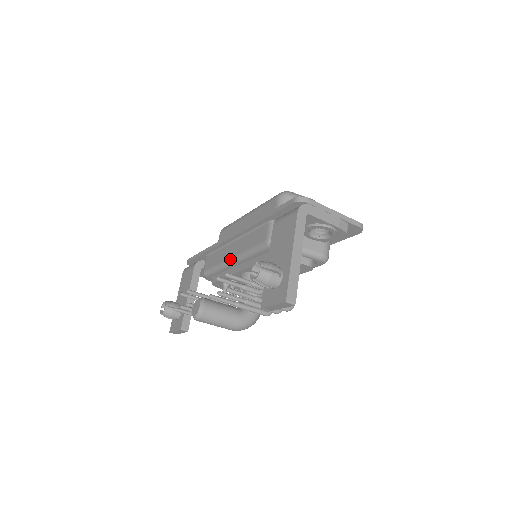
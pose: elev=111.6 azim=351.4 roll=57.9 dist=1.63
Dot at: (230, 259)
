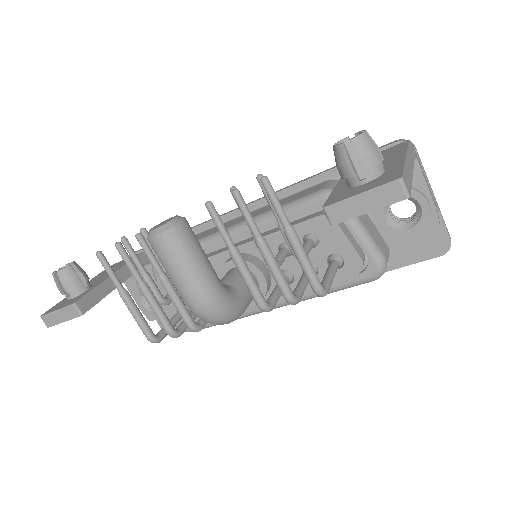
Dot at: (228, 227)
